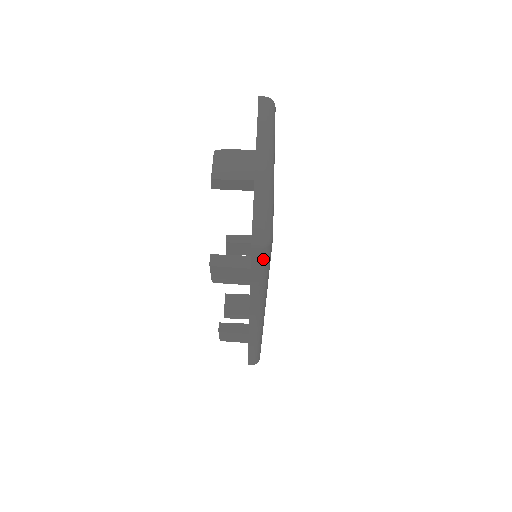
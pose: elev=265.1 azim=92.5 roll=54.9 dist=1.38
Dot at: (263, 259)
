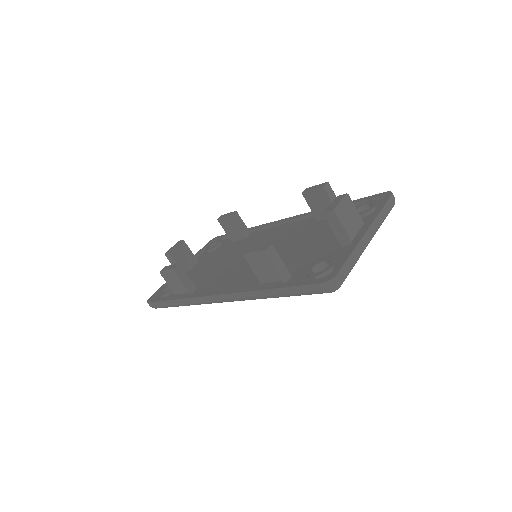
Dot at: (311, 292)
